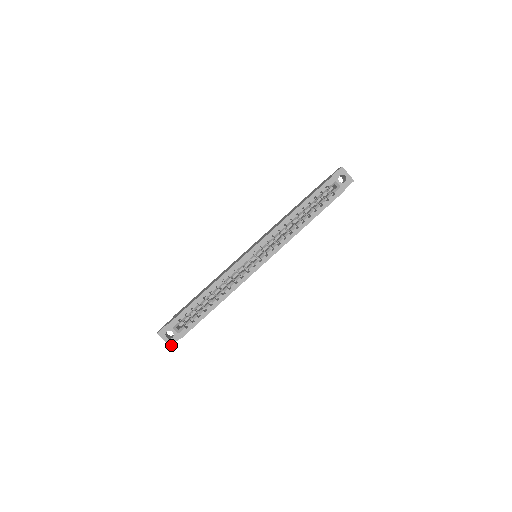
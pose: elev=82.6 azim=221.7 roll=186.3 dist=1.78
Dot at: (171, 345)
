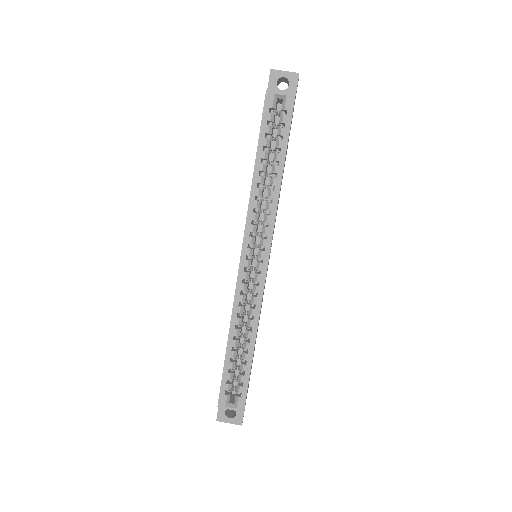
Dot at: (241, 423)
